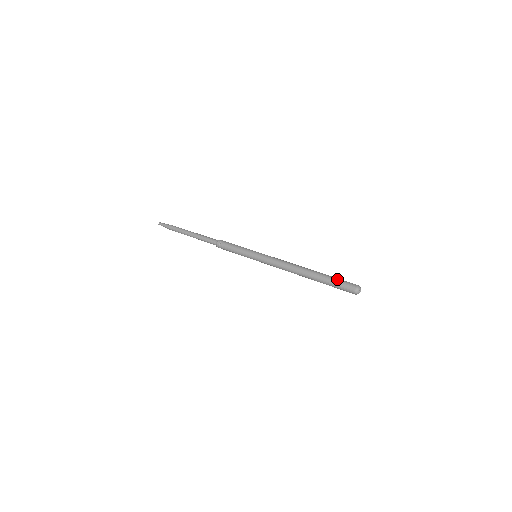
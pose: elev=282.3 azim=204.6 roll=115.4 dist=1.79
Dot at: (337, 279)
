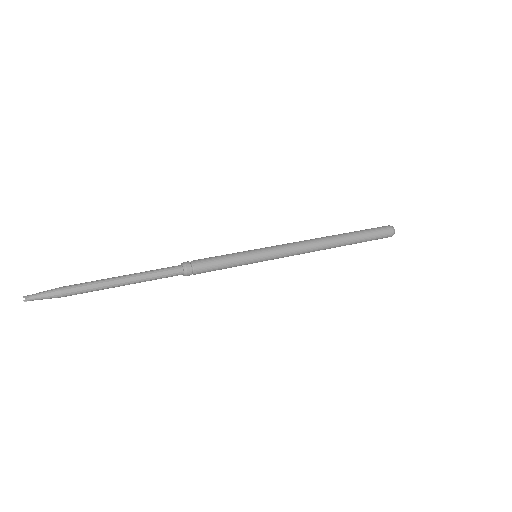
Dot at: (366, 229)
